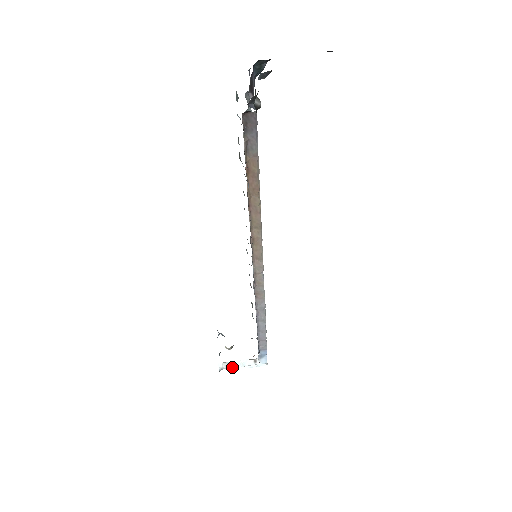
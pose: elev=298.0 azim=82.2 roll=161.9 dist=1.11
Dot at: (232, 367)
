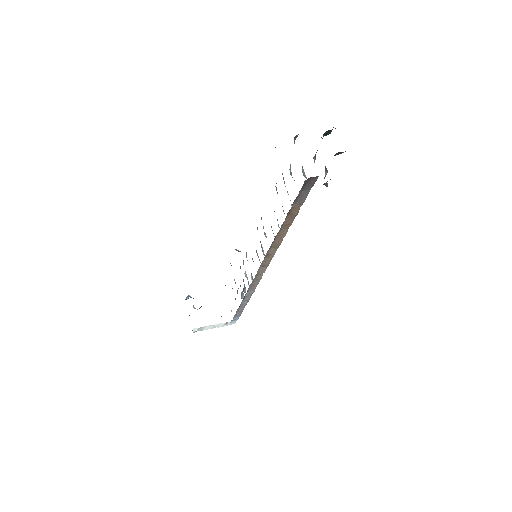
Dot at: (205, 329)
